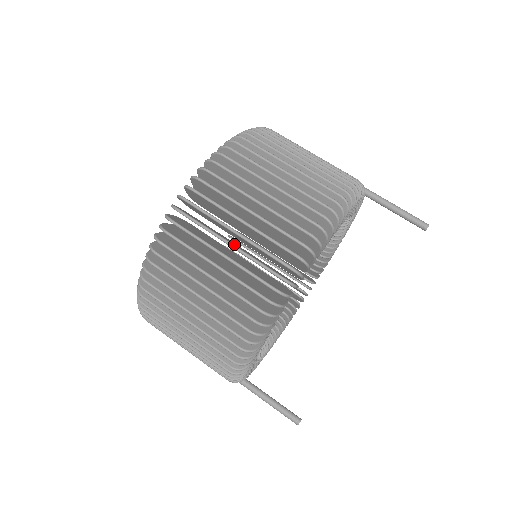
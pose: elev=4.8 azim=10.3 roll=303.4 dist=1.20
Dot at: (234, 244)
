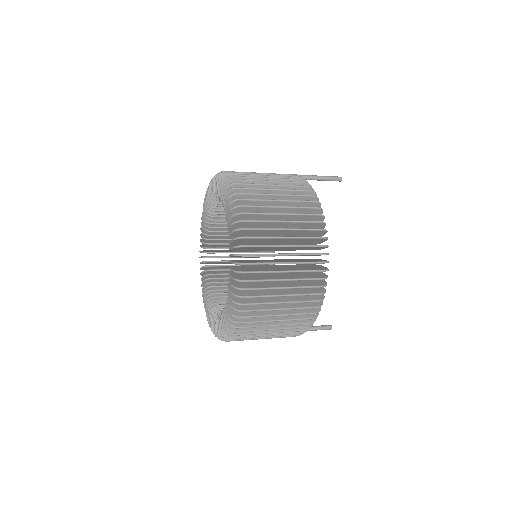
Dot at: (283, 269)
